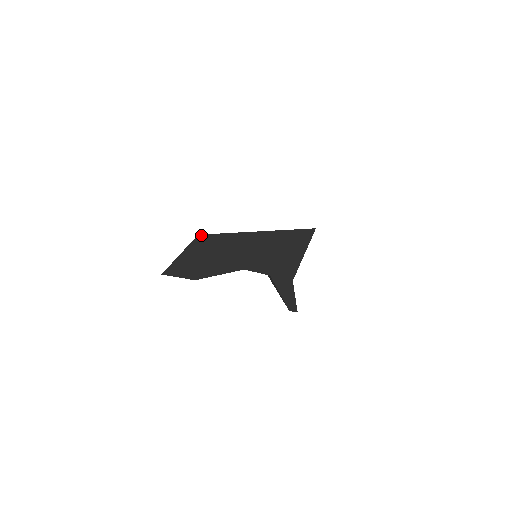
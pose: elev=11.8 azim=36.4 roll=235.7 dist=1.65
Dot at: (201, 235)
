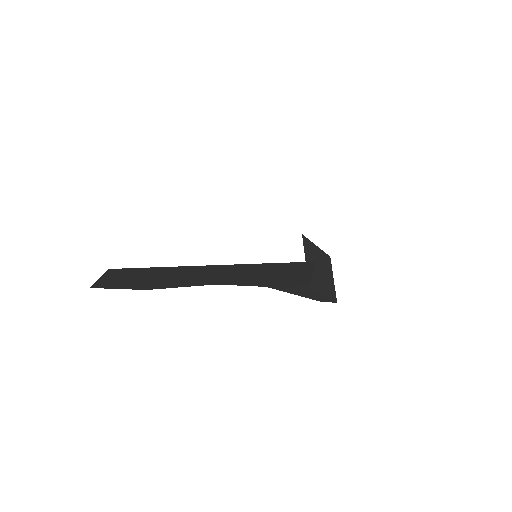
Dot at: occluded
